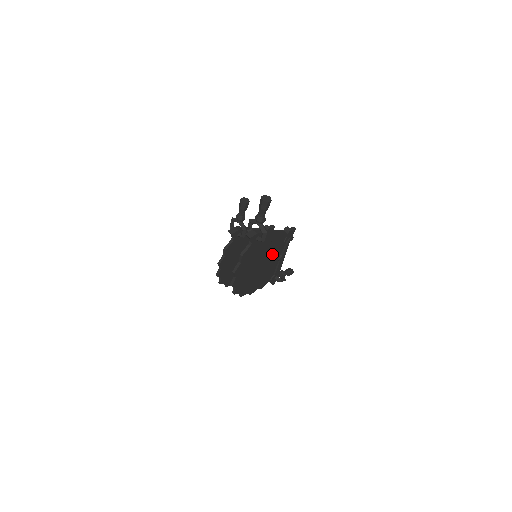
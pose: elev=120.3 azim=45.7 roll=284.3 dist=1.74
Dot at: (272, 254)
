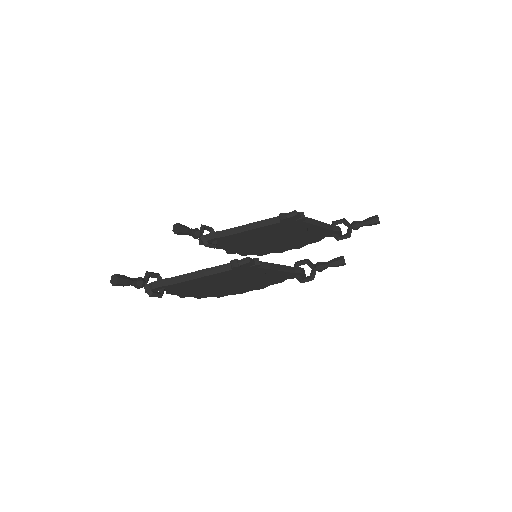
Dot at: (239, 276)
